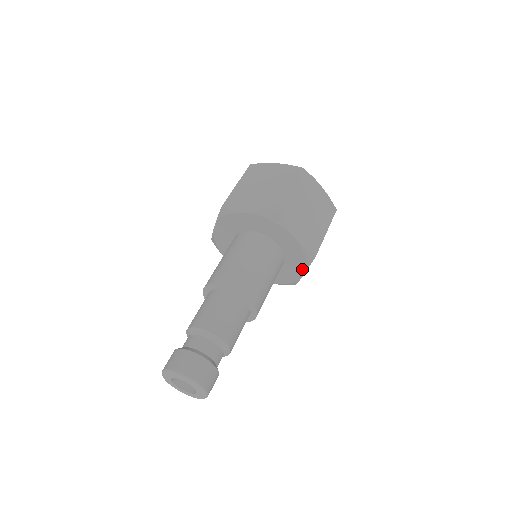
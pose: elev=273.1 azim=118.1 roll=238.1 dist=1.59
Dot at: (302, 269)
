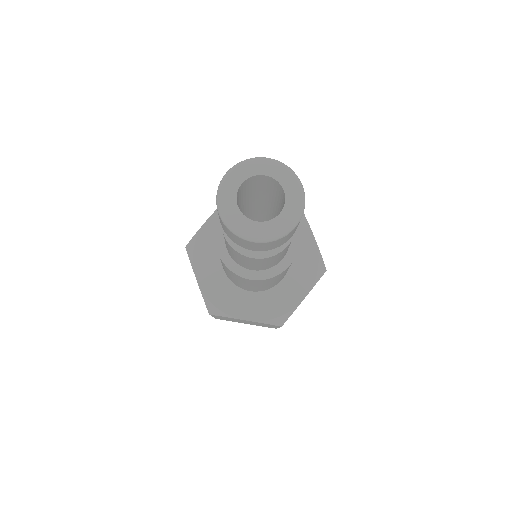
Dot at: (305, 230)
